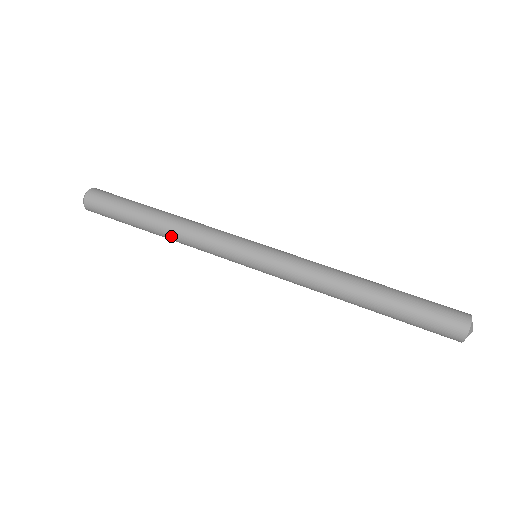
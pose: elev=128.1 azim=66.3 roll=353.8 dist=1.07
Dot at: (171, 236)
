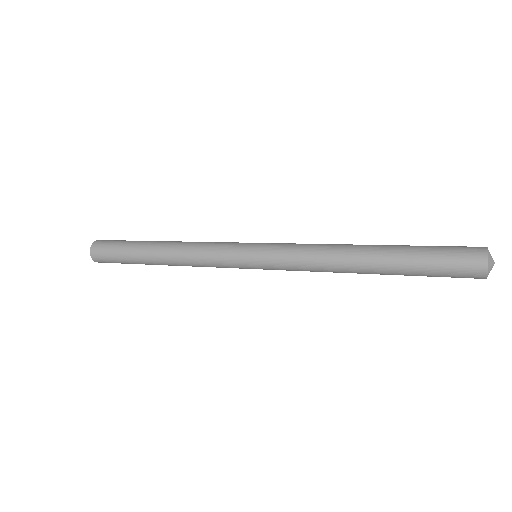
Dot at: (173, 262)
